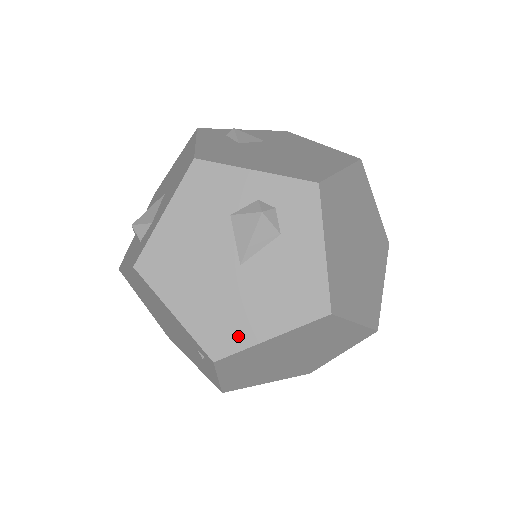
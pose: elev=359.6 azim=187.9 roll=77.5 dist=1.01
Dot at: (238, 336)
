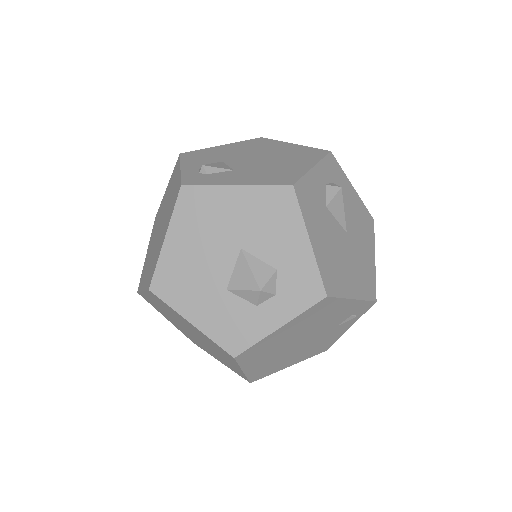
Dot at: (371, 274)
